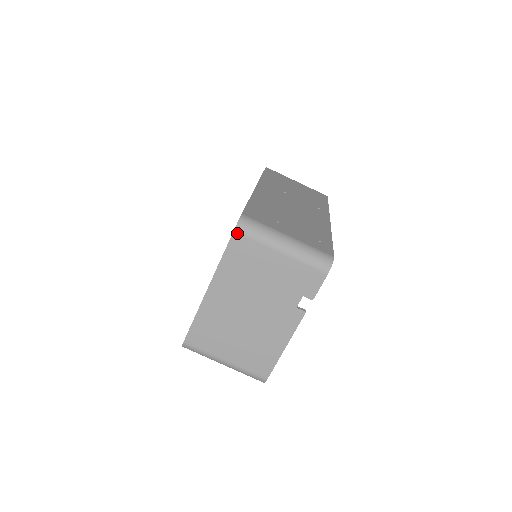
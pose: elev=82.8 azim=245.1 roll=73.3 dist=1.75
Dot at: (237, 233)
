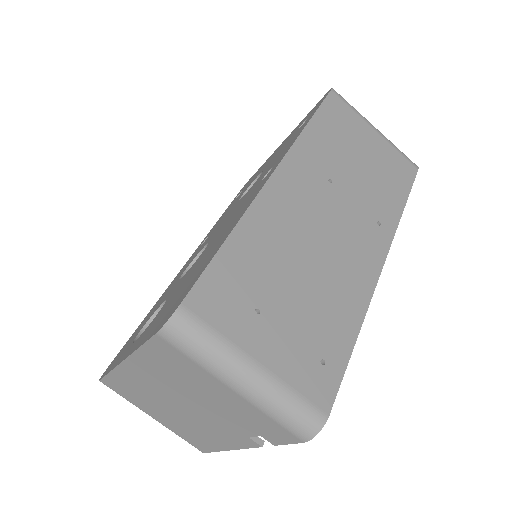
Dot at: (162, 338)
